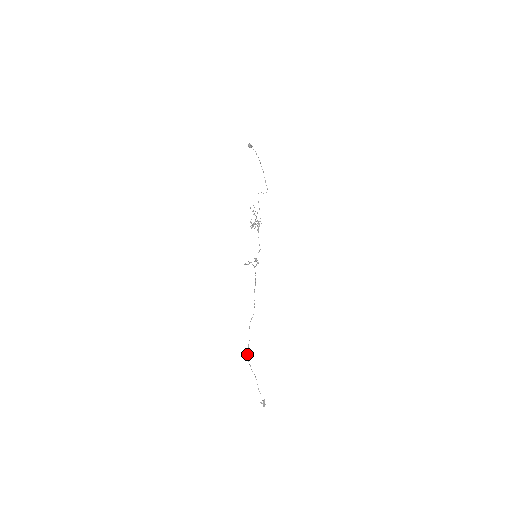
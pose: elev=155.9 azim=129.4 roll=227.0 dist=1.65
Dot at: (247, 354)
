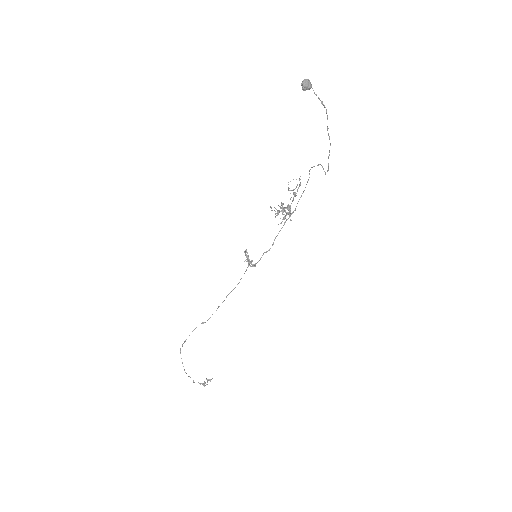
Dot at: (180, 349)
